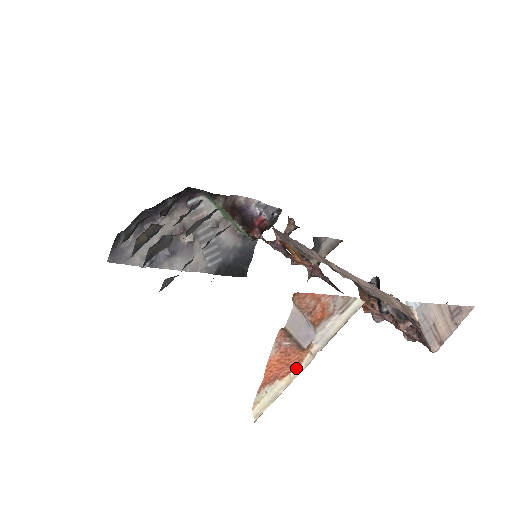
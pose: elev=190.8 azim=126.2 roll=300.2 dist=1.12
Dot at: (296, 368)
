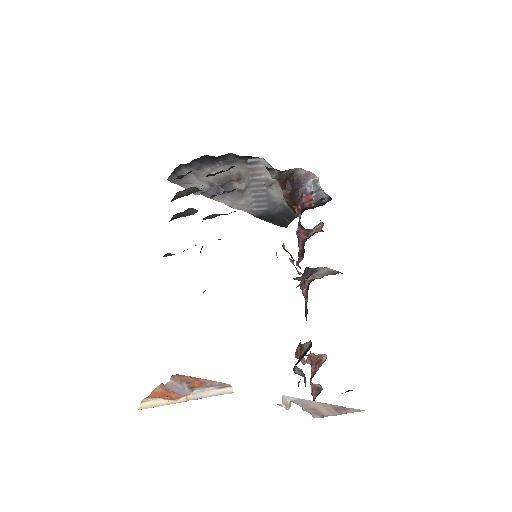
Dot at: (174, 400)
